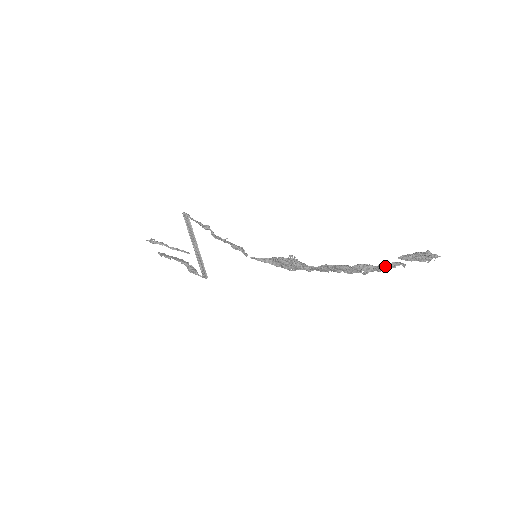
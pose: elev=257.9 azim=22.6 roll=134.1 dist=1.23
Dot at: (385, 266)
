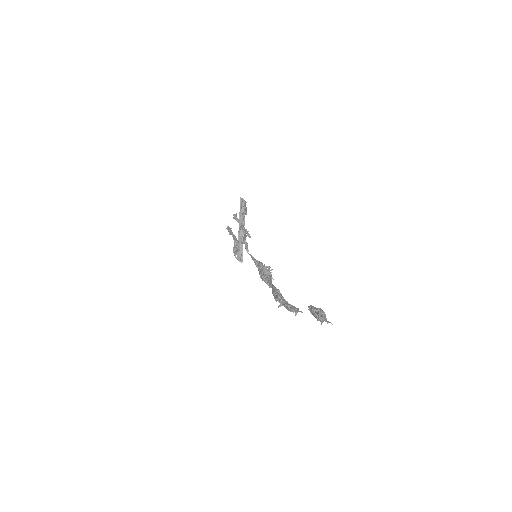
Dot at: (287, 306)
